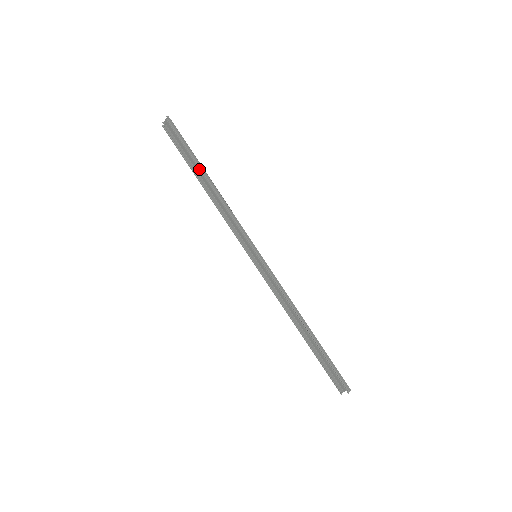
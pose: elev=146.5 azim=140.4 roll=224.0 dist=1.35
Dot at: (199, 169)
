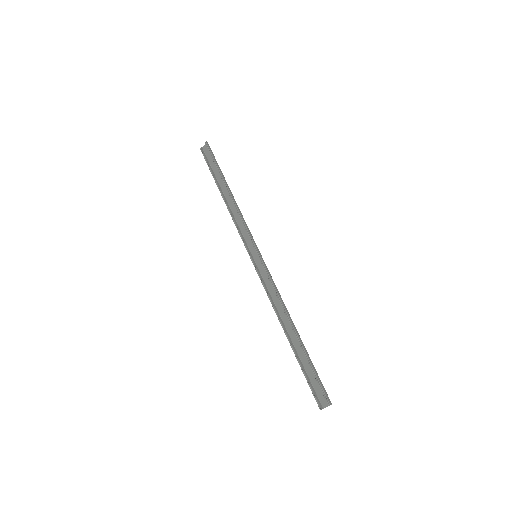
Dot at: (222, 179)
